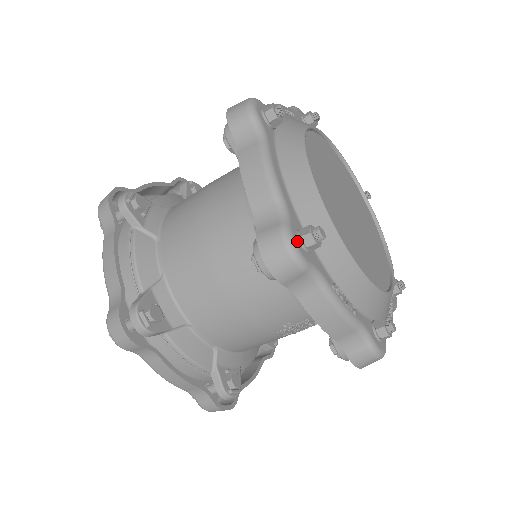
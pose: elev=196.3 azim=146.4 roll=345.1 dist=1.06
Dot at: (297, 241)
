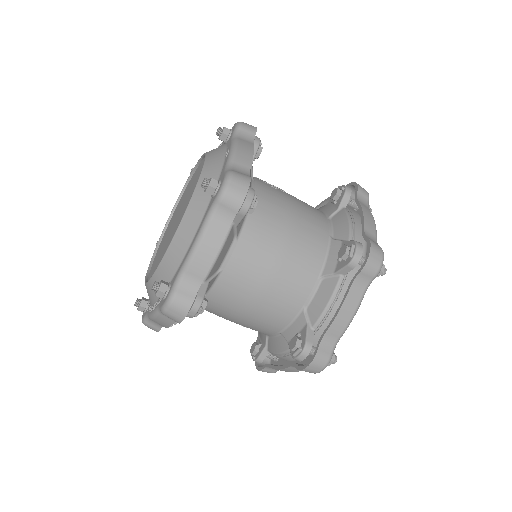
Dot at: occluded
